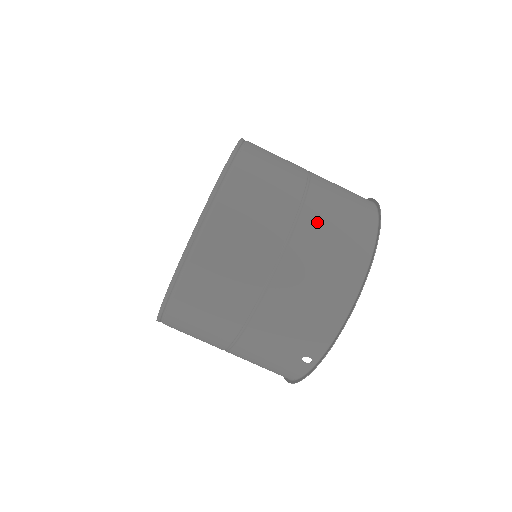
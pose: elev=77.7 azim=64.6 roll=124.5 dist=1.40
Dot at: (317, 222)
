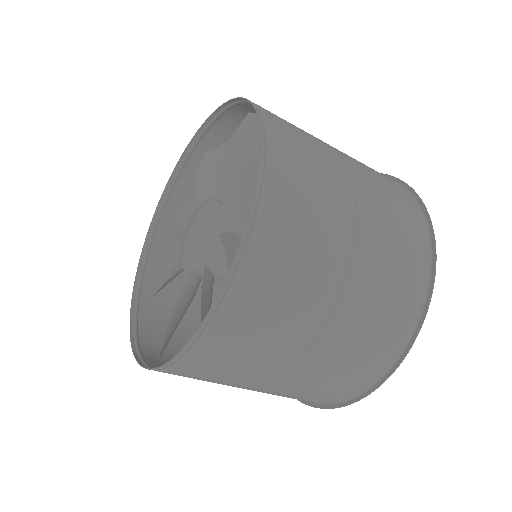
Dot at: (323, 362)
